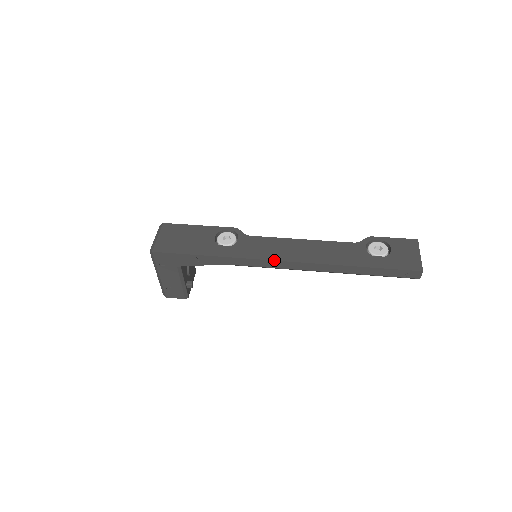
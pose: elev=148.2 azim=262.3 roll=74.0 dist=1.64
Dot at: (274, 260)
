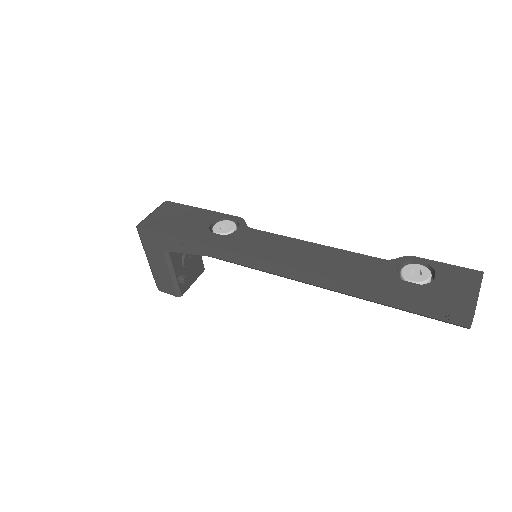
Dot at: (265, 260)
